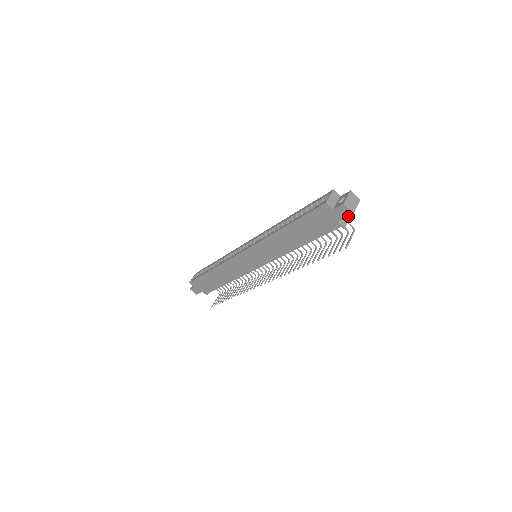
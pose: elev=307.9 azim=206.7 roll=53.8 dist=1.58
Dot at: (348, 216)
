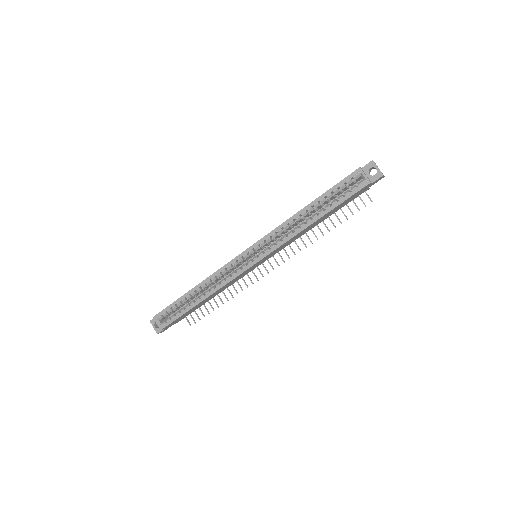
Dot at: occluded
